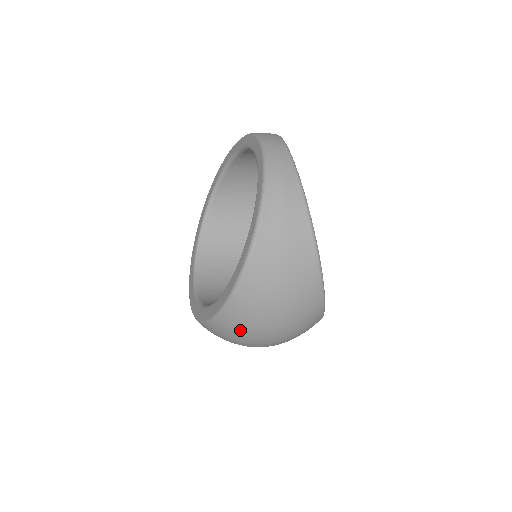
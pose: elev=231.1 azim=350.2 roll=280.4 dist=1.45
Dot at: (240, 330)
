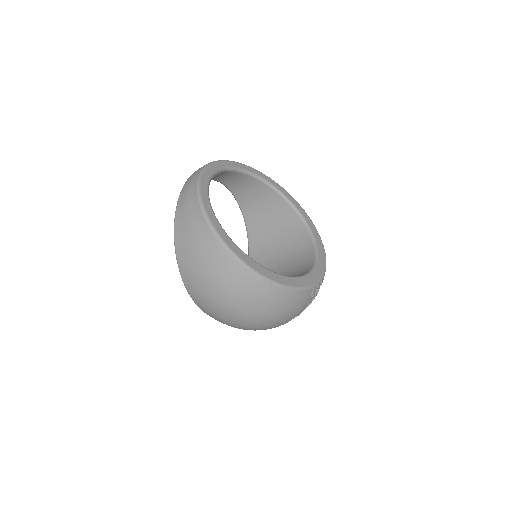
Dot at: (209, 309)
